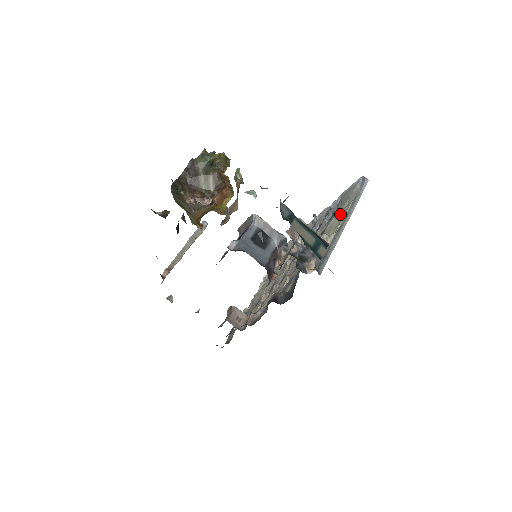
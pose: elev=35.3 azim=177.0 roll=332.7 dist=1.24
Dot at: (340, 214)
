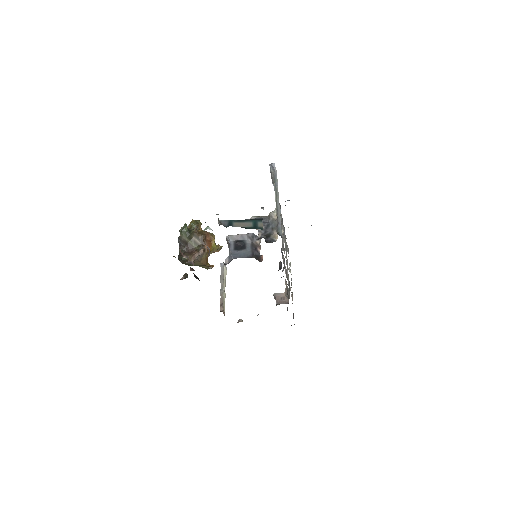
Dot at: occluded
